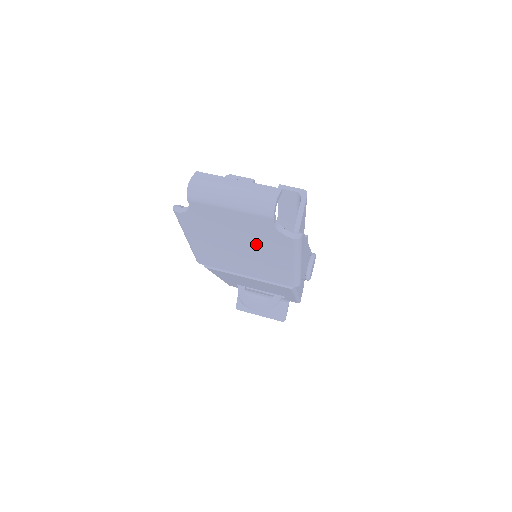
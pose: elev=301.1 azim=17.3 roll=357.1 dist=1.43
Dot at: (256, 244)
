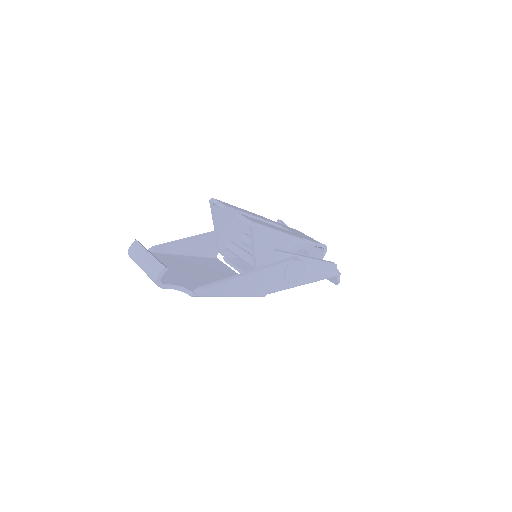
Dot at: occluded
